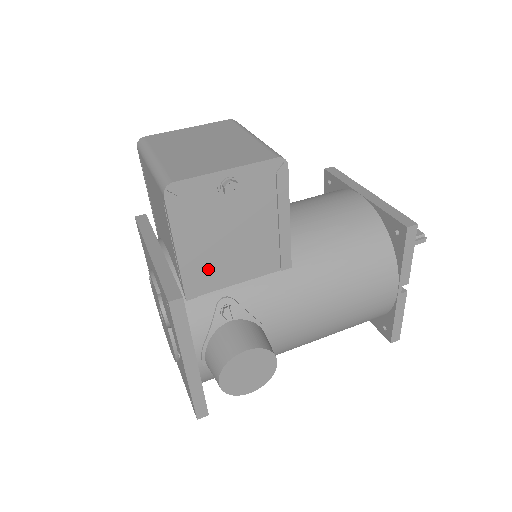
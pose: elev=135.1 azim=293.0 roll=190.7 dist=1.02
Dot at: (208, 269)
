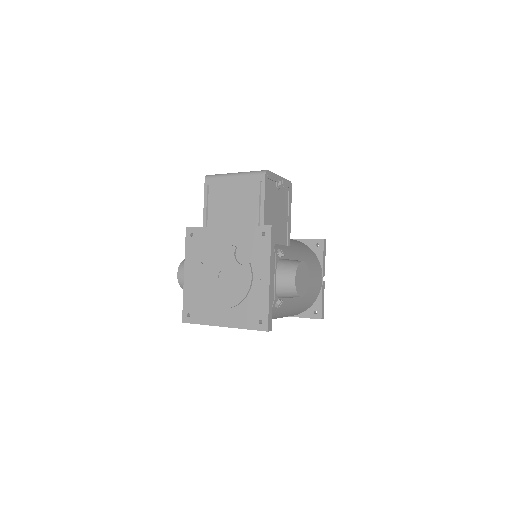
Dot at: occluded
